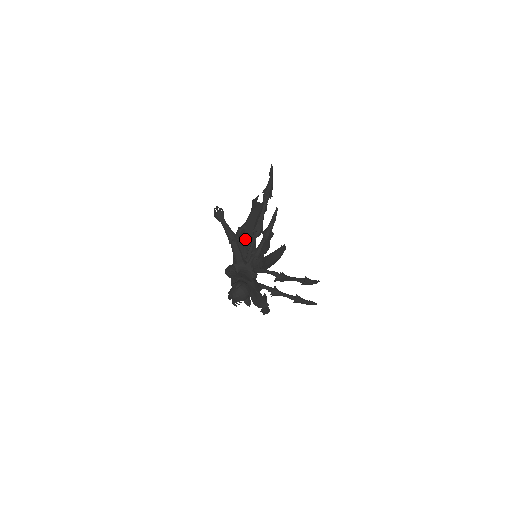
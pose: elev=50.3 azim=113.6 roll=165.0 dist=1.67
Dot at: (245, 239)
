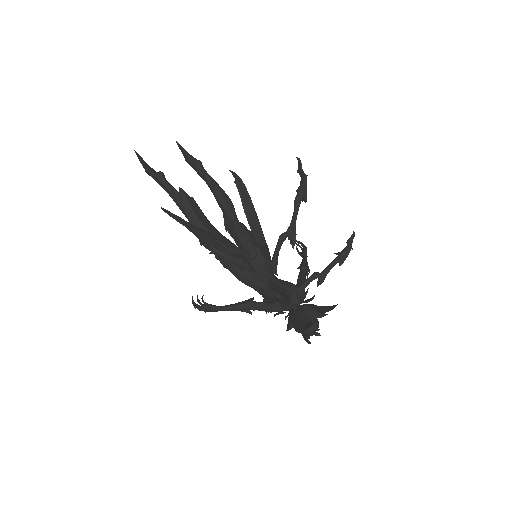
Dot at: occluded
